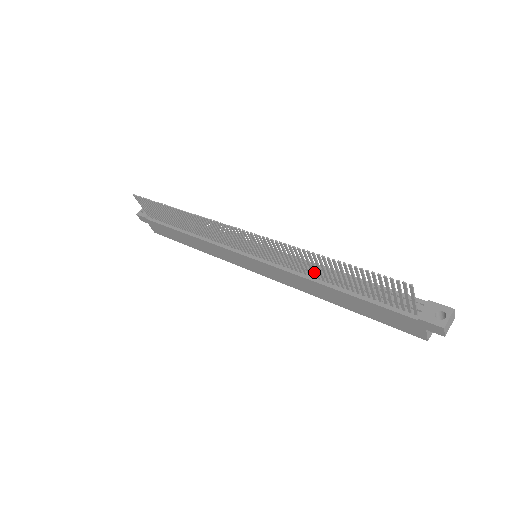
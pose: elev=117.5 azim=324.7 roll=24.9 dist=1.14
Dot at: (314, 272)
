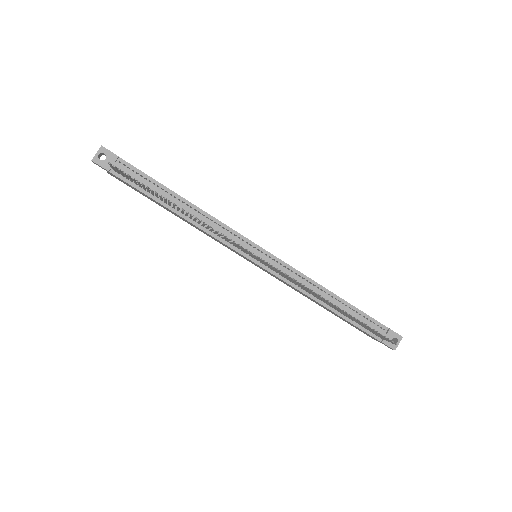
Dot at: occluded
